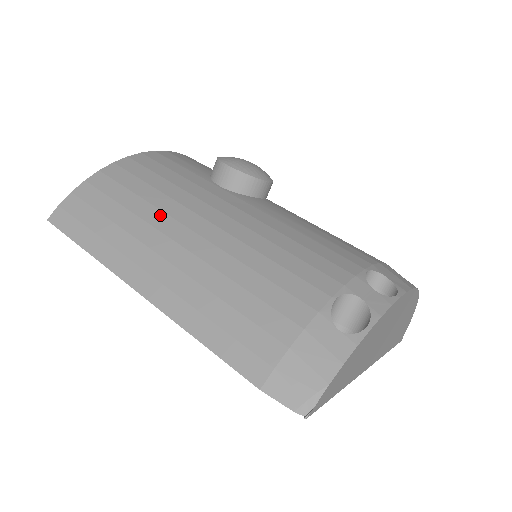
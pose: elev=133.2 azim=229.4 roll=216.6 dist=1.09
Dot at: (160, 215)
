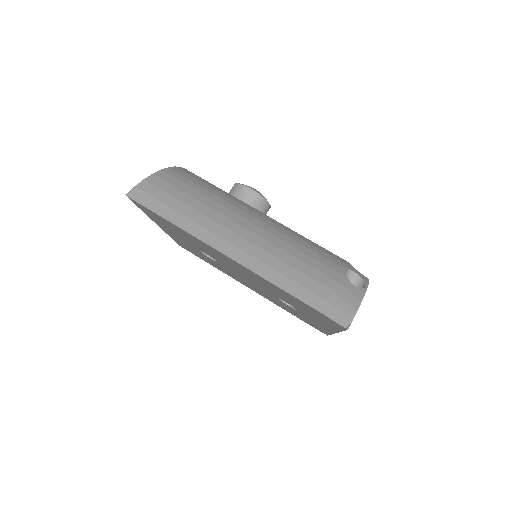
Dot at: (222, 207)
